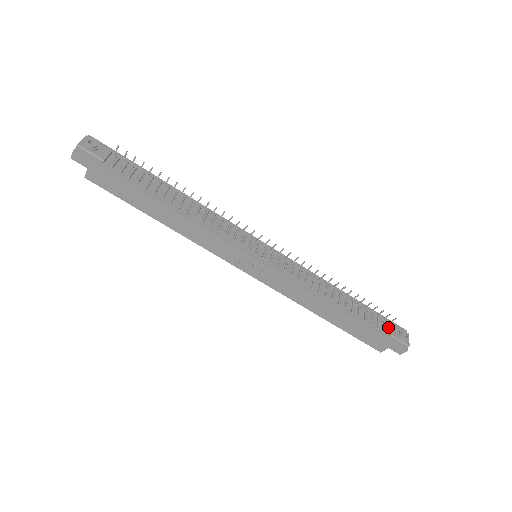
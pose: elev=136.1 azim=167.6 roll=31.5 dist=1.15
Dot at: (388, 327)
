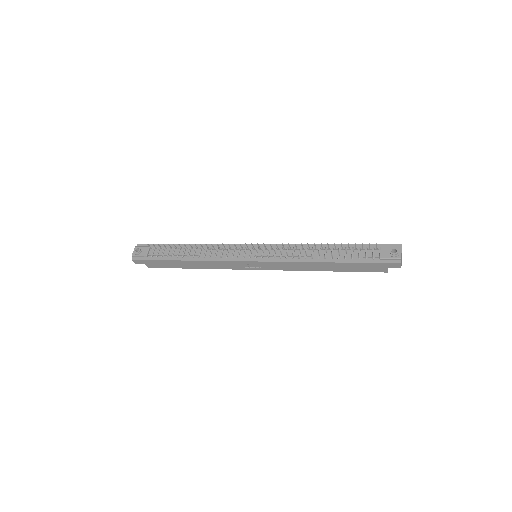
Dot at: (378, 252)
